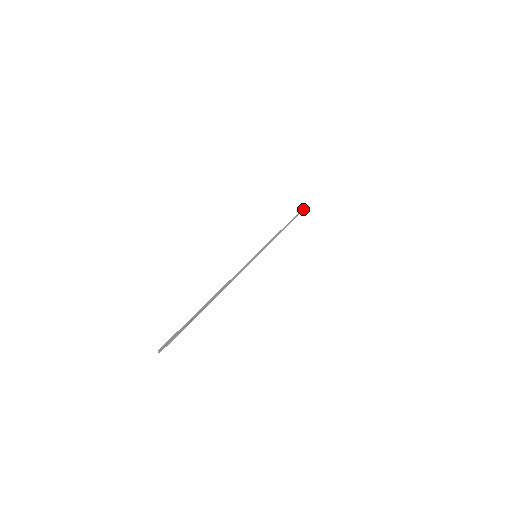
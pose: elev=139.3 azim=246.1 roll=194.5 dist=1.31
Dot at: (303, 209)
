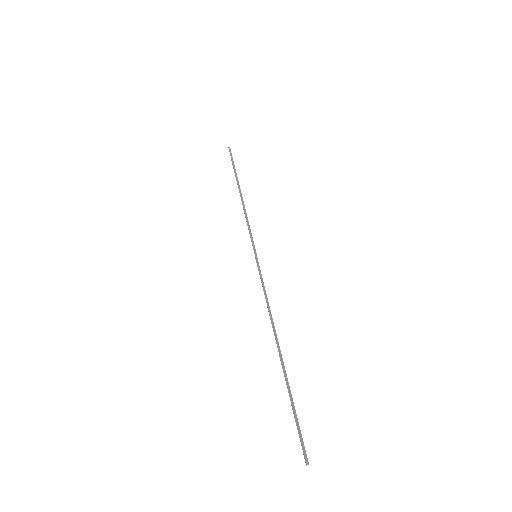
Dot at: (231, 155)
